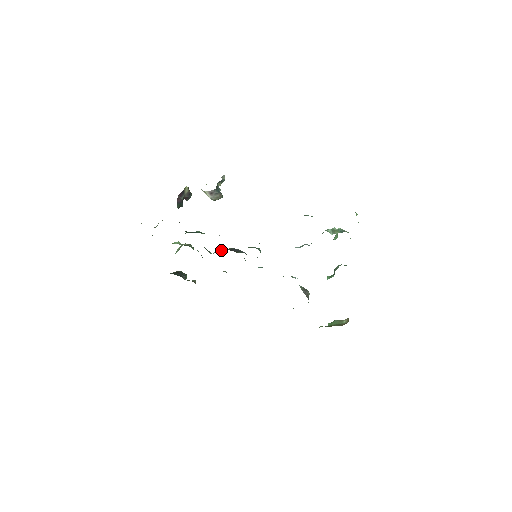
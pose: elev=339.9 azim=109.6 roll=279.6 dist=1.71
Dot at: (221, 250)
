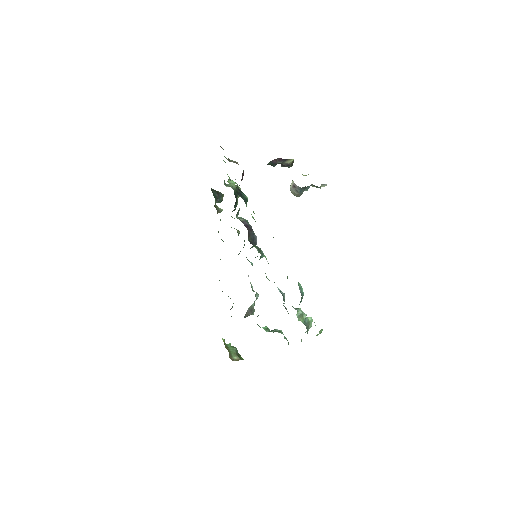
Dot at: (246, 224)
